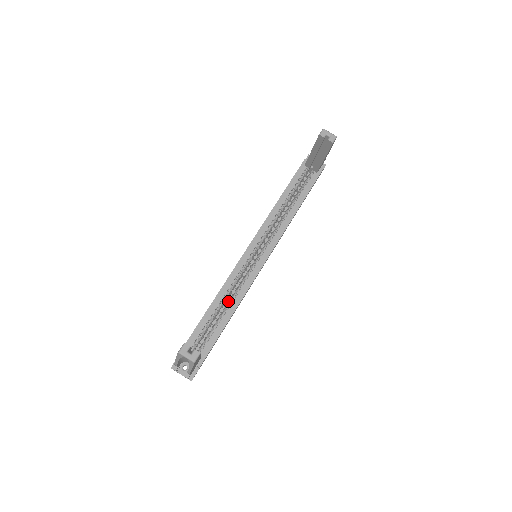
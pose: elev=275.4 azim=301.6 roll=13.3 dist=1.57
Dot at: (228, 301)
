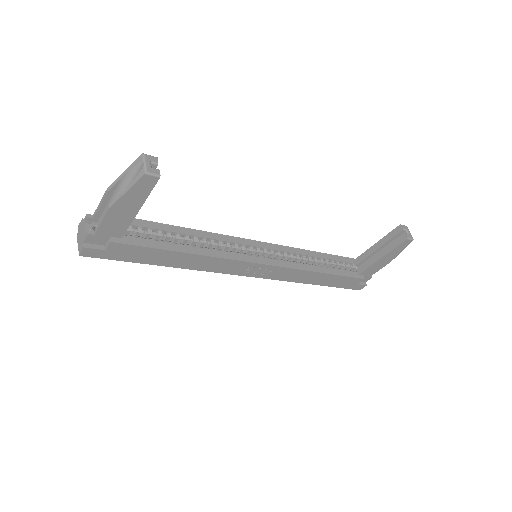
Dot at: occluded
